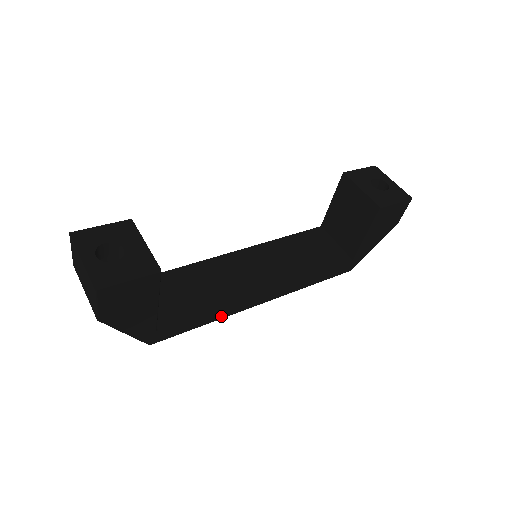
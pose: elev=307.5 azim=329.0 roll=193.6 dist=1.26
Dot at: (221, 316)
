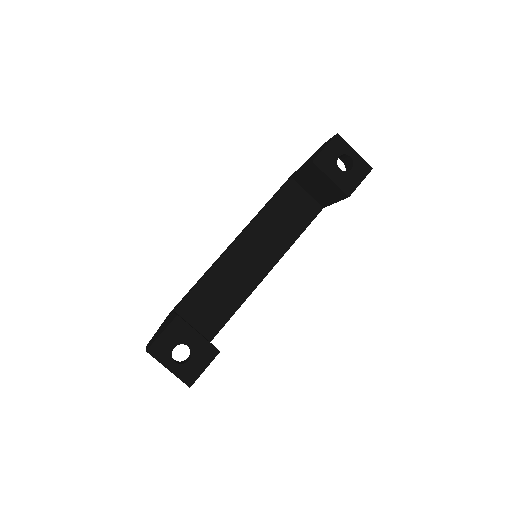
Dot at: occluded
